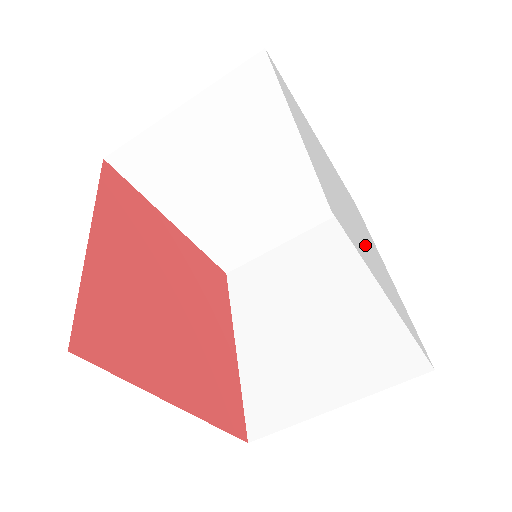
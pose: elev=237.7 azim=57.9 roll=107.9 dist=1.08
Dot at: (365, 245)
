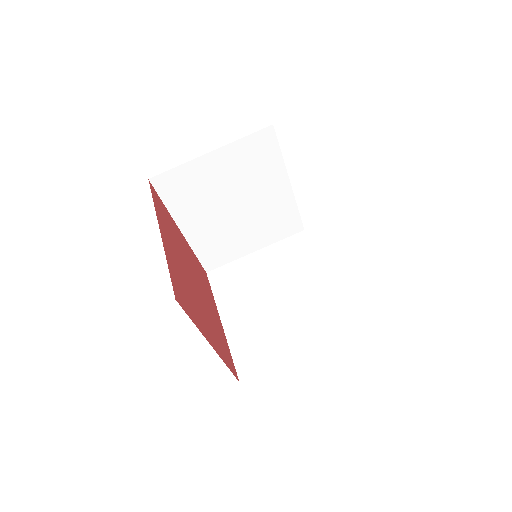
Dot at: occluded
